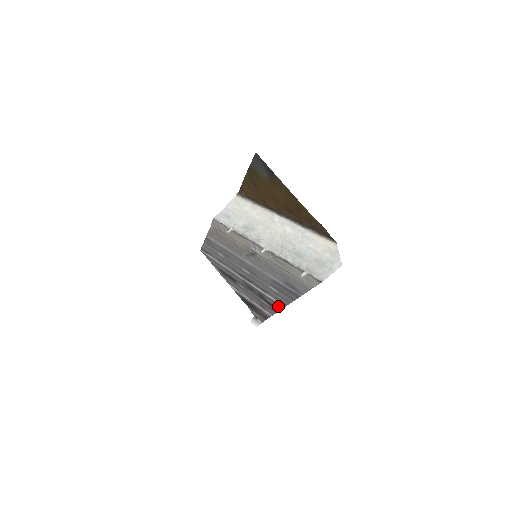
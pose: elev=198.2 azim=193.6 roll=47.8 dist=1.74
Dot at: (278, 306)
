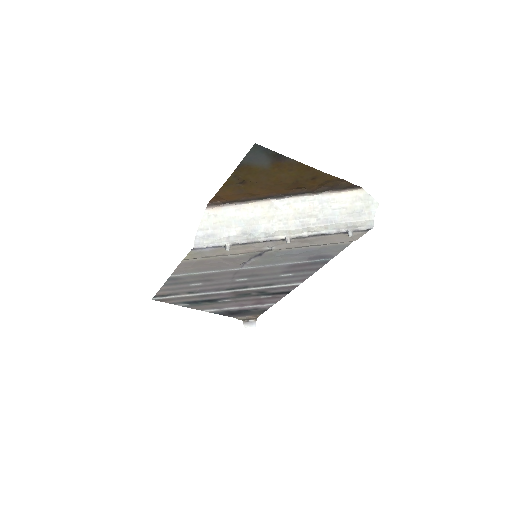
Dot at: (289, 289)
